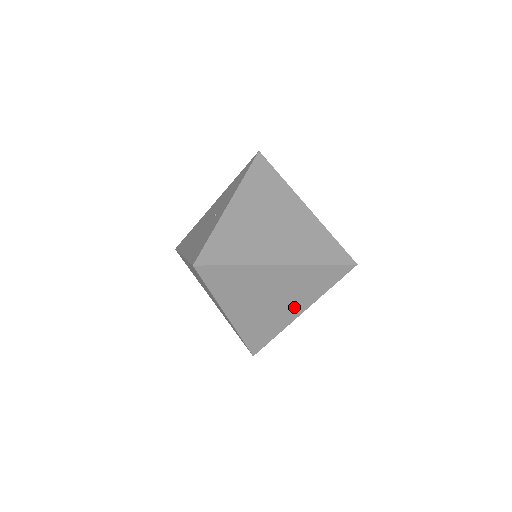
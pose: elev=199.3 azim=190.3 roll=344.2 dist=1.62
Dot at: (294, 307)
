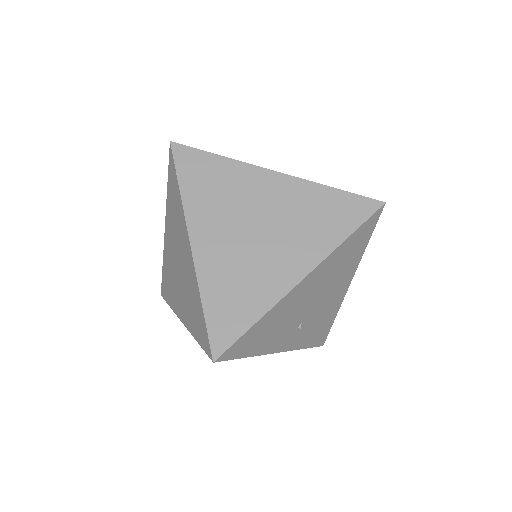
Dot at: (292, 259)
